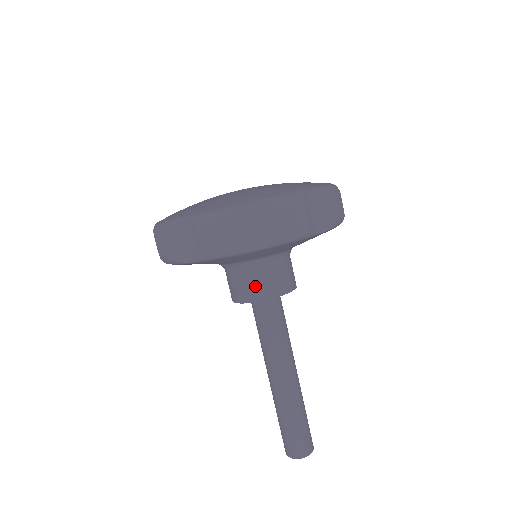
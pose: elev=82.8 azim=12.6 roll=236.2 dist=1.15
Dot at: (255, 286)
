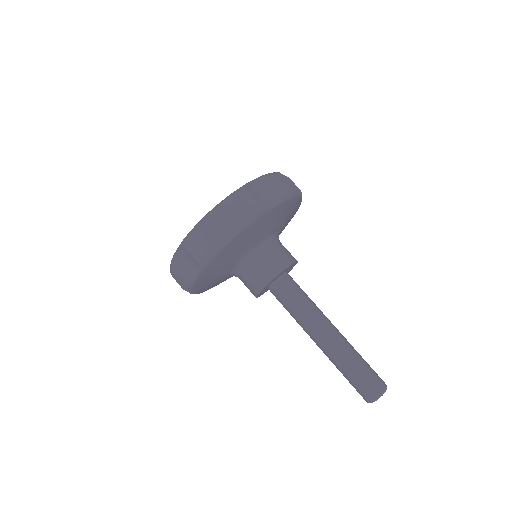
Dot at: (274, 261)
